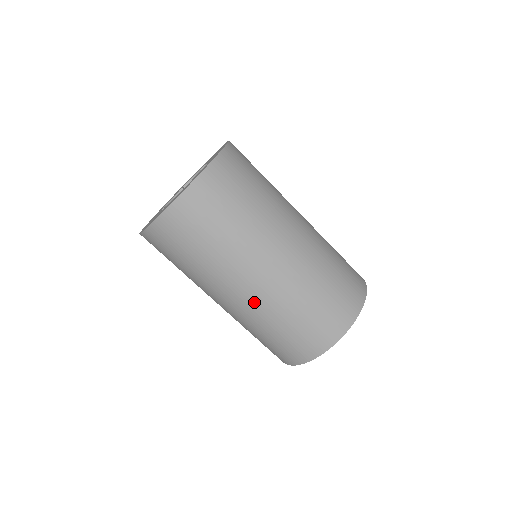
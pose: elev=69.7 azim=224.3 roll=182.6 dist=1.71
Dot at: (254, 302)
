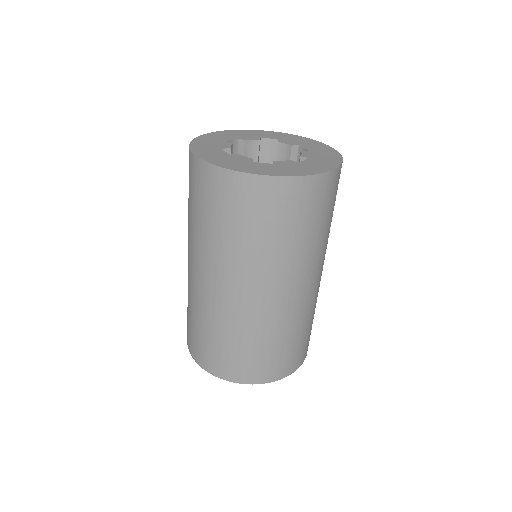
Dot at: (223, 303)
